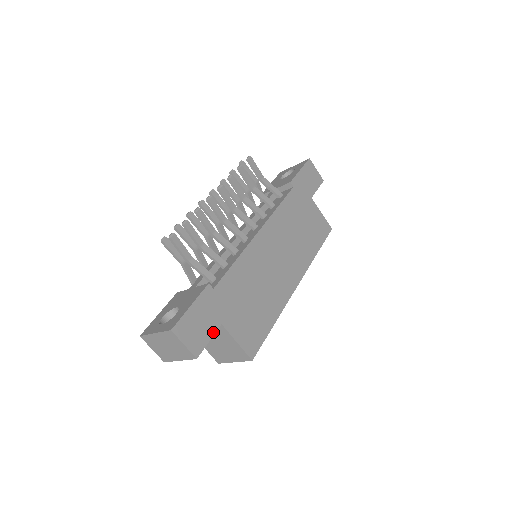
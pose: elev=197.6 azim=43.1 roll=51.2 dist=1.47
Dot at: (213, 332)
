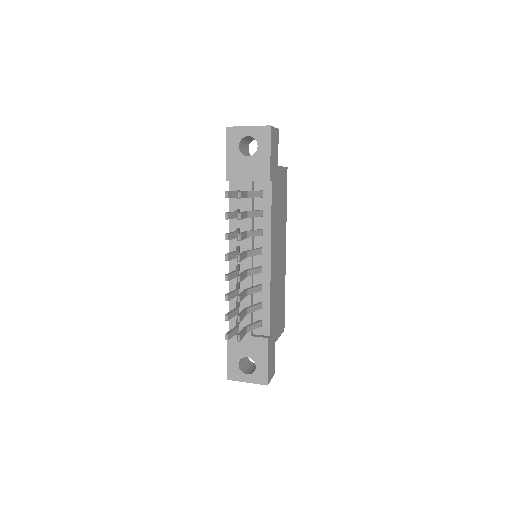
Dot at: occluded
